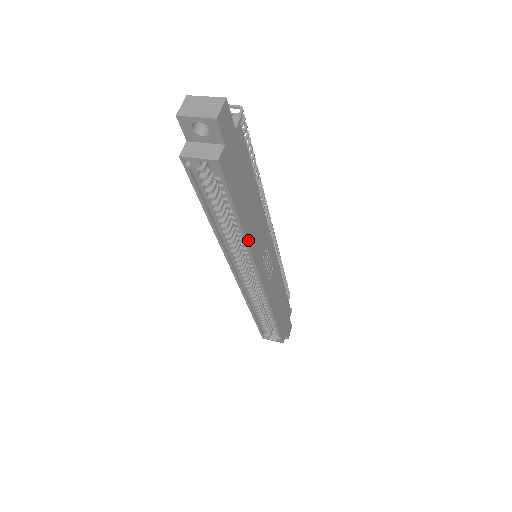
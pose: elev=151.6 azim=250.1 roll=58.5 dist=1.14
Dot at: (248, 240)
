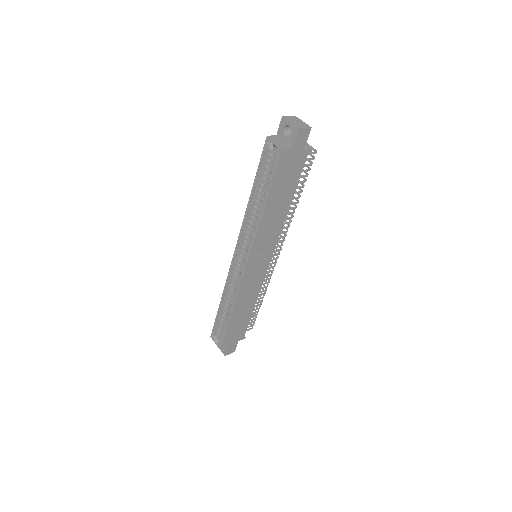
Dot at: (261, 223)
